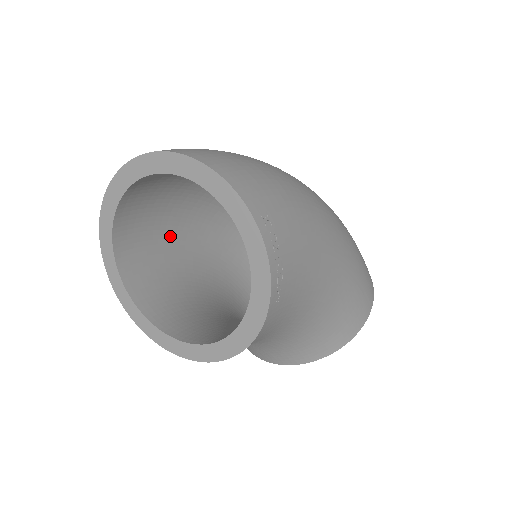
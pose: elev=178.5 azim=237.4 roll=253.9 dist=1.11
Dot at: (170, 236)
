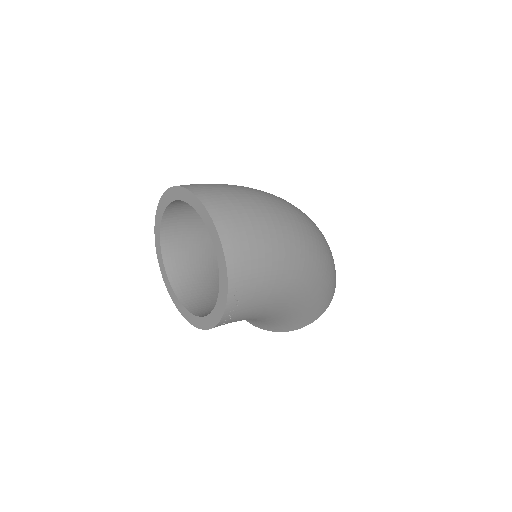
Dot at: occluded
